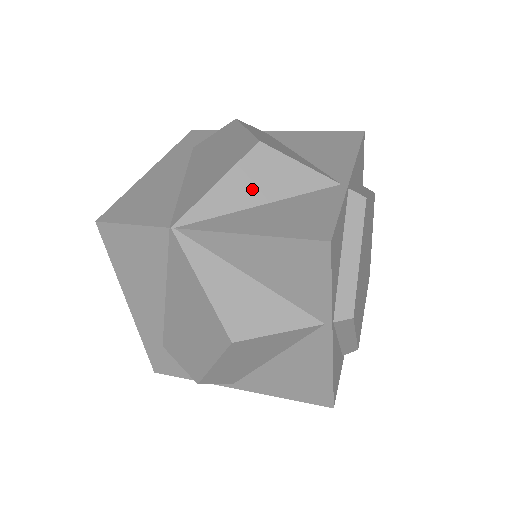
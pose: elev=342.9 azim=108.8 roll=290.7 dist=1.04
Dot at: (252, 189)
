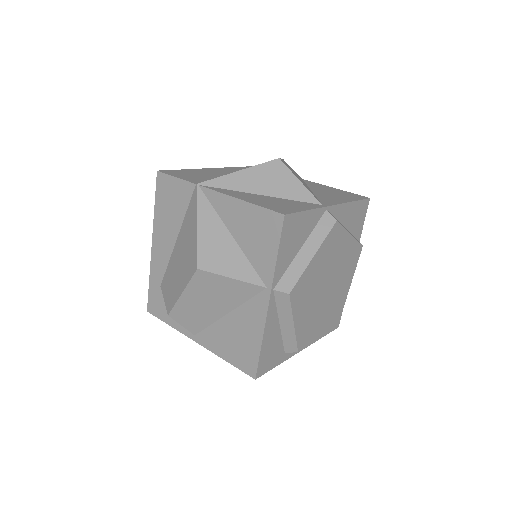
Dot at: (260, 183)
